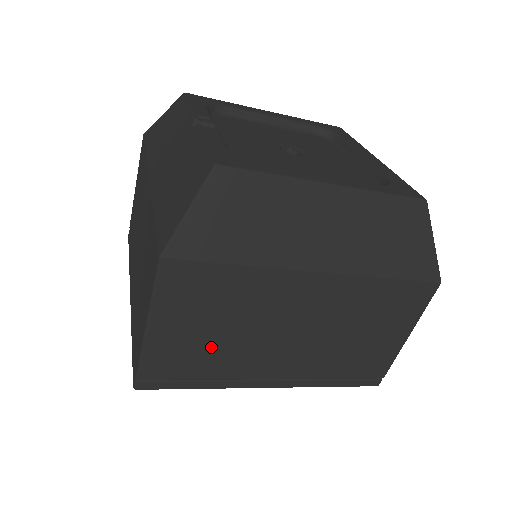
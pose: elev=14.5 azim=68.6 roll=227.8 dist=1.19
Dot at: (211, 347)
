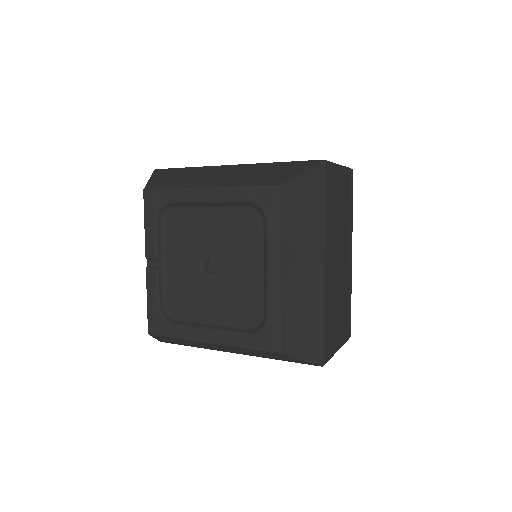
Dot at: occluded
